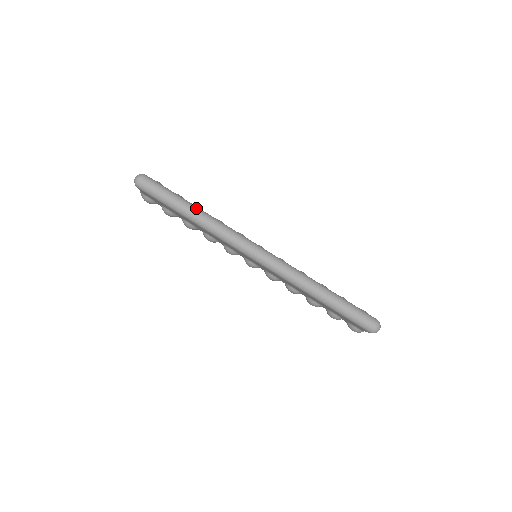
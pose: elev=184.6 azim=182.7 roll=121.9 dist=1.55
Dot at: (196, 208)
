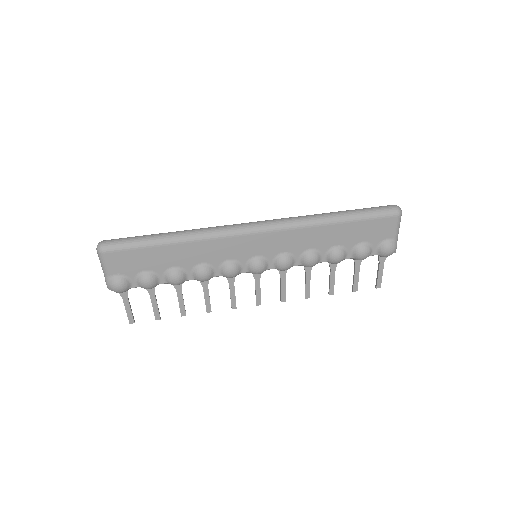
Dot at: (172, 232)
